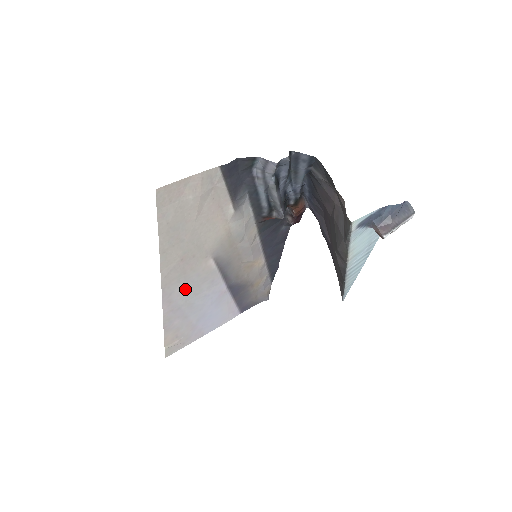
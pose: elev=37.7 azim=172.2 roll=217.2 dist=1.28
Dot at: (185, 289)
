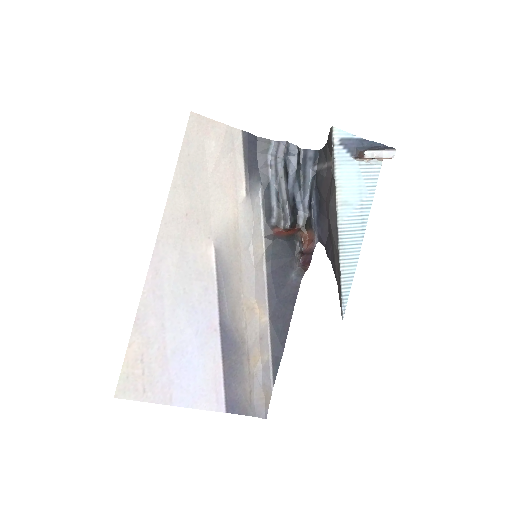
Dot at: (177, 268)
